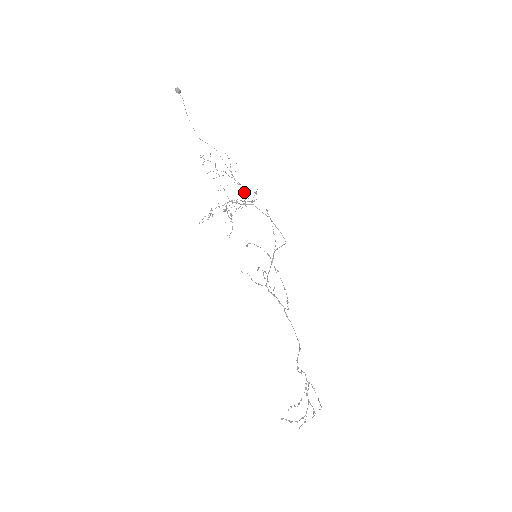
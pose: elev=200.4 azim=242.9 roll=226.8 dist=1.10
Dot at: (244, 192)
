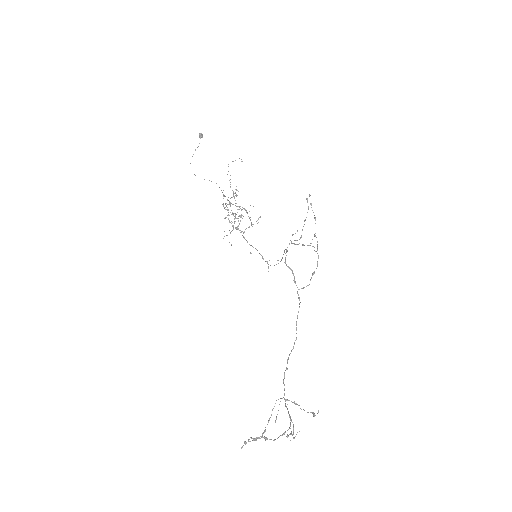
Dot at: occluded
